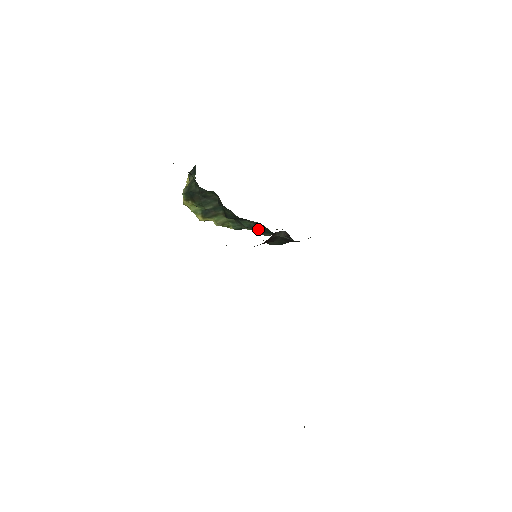
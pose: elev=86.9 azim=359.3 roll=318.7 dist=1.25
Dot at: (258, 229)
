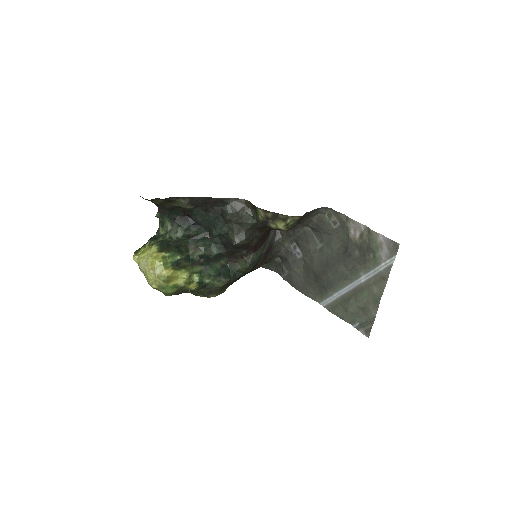
Dot at: (222, 273)
